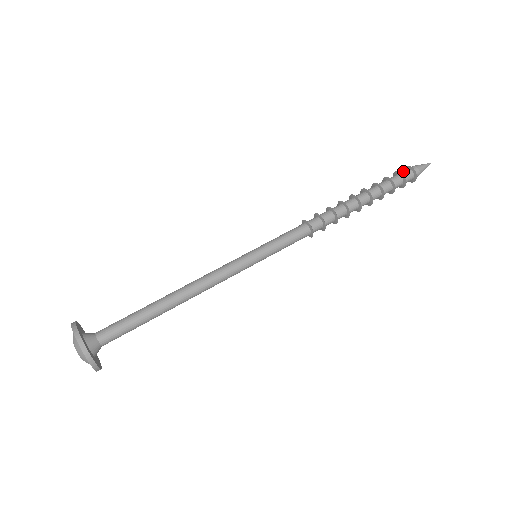
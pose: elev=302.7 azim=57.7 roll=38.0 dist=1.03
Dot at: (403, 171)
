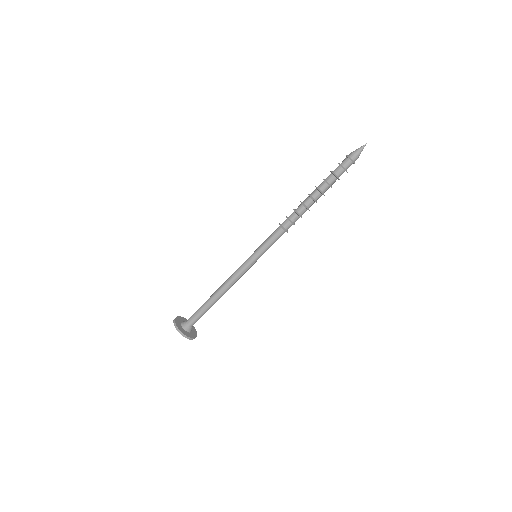
Dot at: (348, 166)
